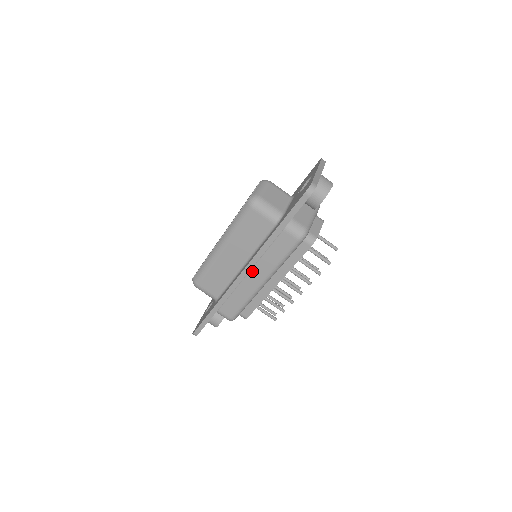
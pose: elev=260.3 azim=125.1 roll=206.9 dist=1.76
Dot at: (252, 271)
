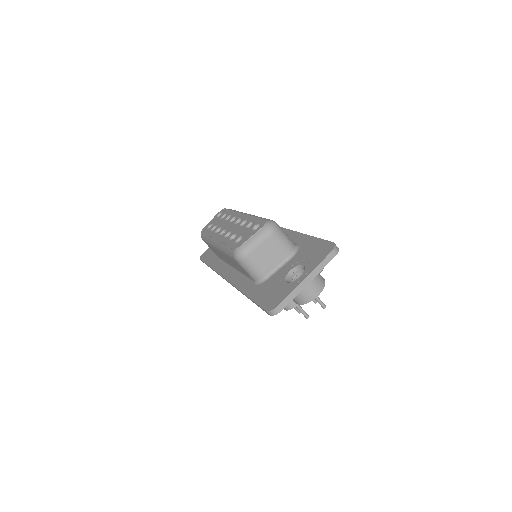
Dot at: occluded
